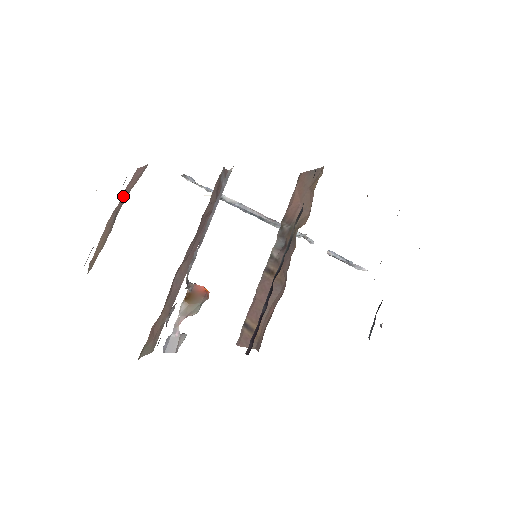
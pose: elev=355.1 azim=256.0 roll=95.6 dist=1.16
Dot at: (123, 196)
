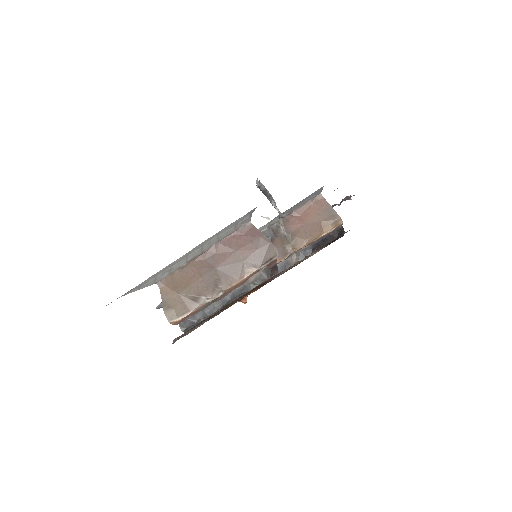
Dot at: (224, 245)
